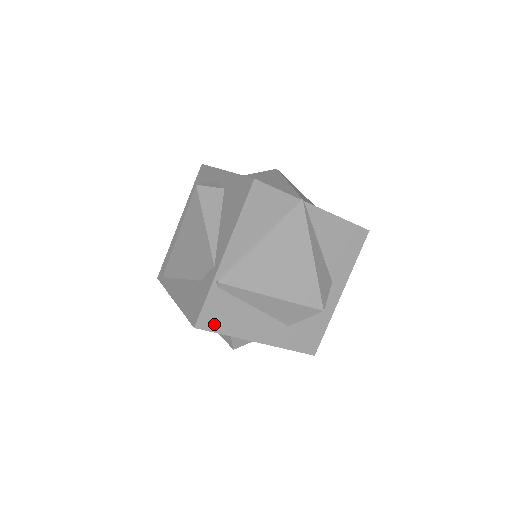
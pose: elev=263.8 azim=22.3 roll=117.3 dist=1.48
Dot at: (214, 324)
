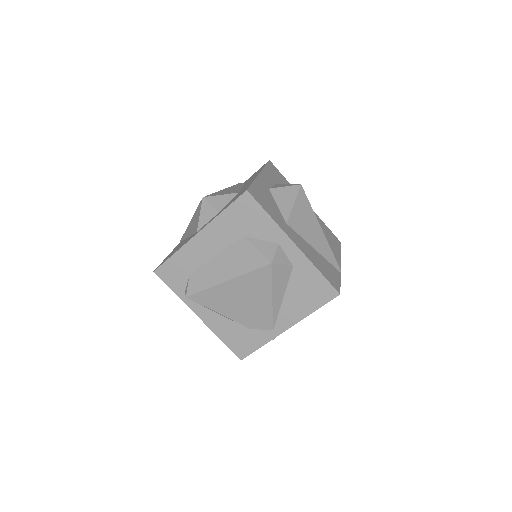
Dot at: occluded
